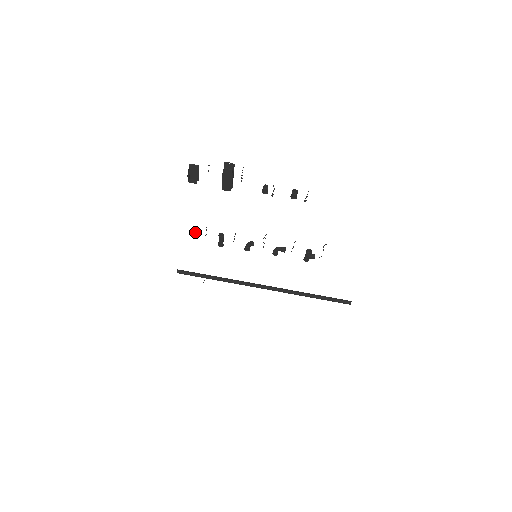
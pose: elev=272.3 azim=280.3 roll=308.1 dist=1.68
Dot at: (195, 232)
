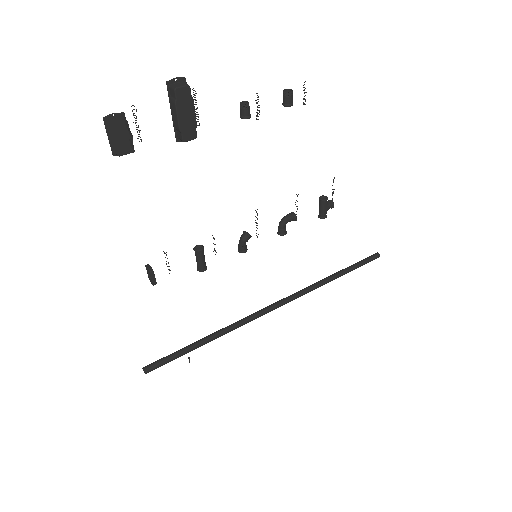
Dot at: occluded
